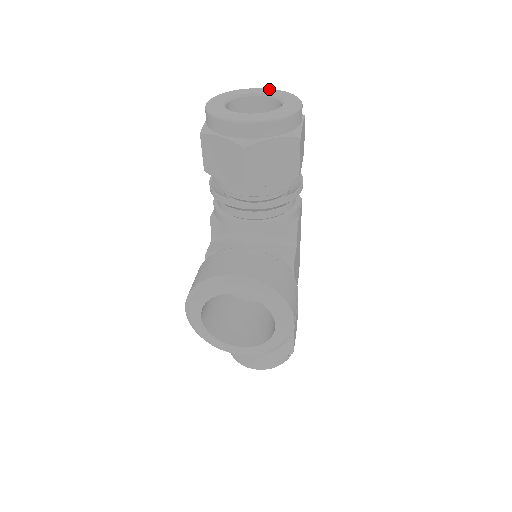
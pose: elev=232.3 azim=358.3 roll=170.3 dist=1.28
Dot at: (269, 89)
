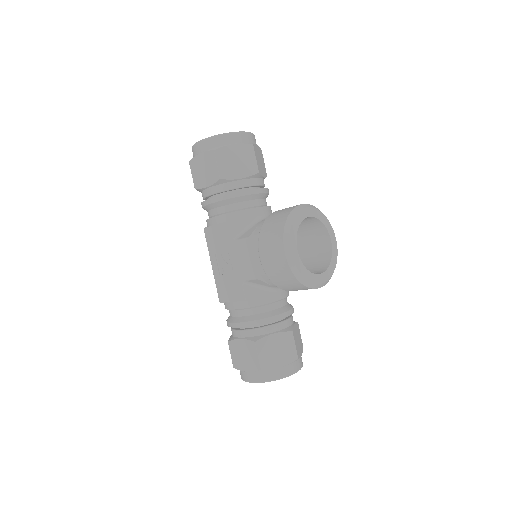
Dot at: occluded
